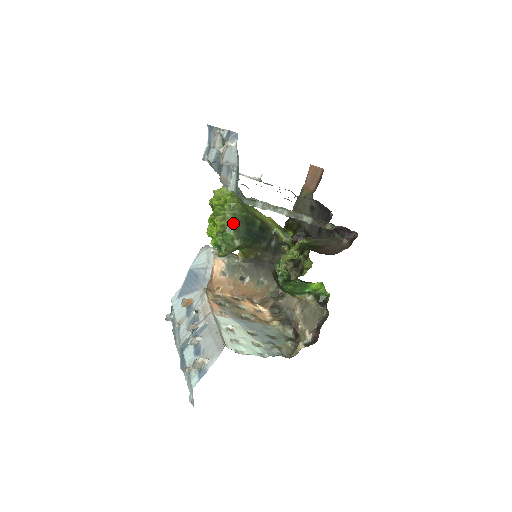
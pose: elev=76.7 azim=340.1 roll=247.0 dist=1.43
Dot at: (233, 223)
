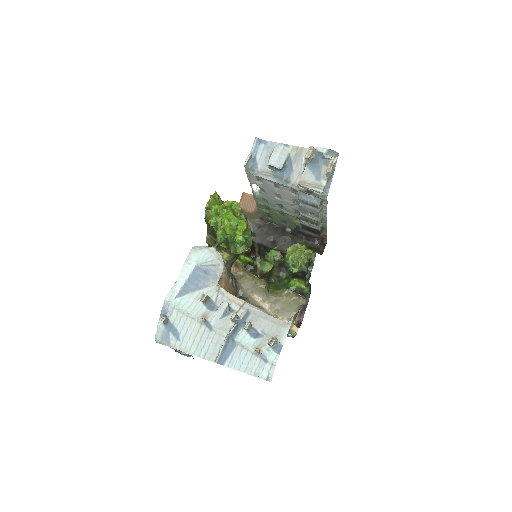
Dot at: (249, 225)
